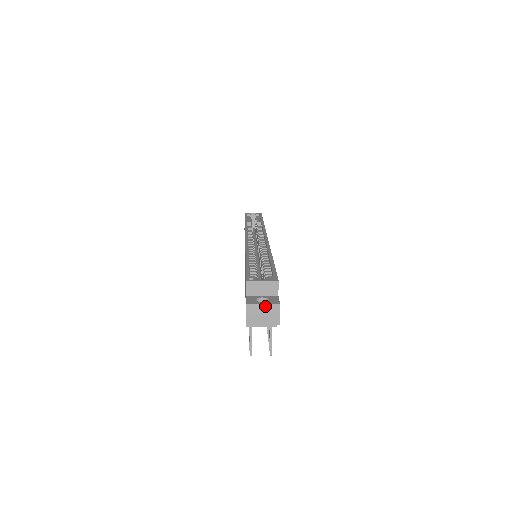
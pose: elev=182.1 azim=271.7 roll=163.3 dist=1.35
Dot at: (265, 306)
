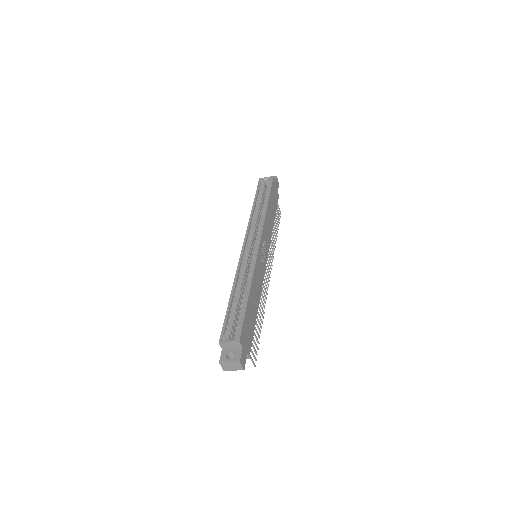
Dot at: (231, 363)
